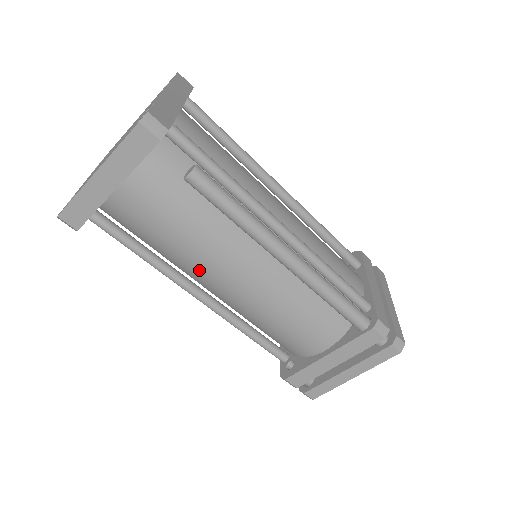
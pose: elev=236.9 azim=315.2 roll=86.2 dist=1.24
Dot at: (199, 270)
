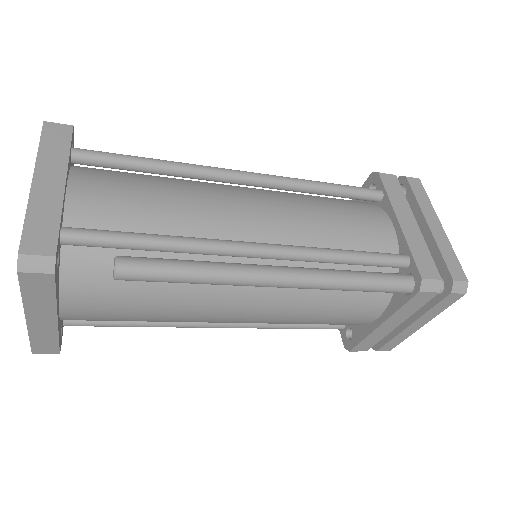
Dot at: occluded
